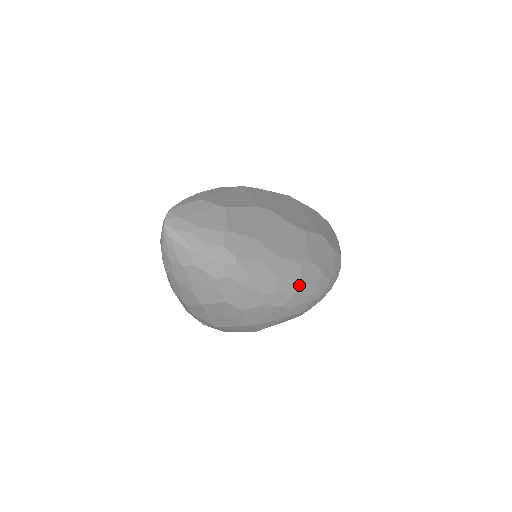
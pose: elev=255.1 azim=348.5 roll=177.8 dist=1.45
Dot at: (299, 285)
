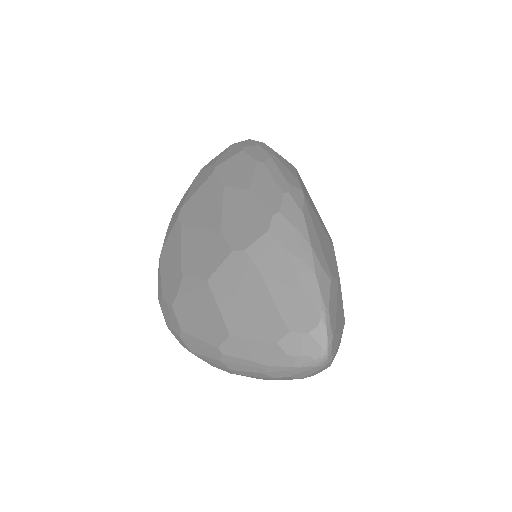
Dot at: occluded
